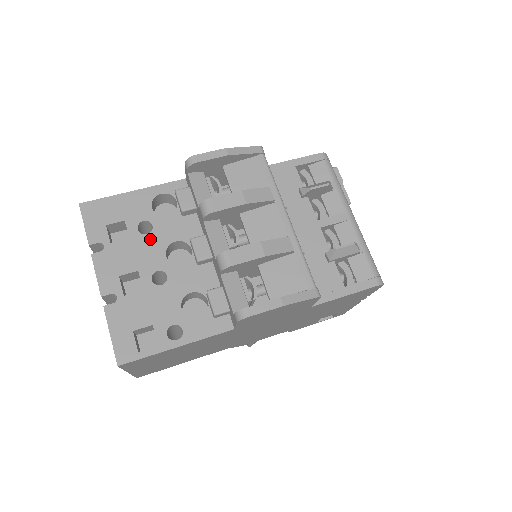
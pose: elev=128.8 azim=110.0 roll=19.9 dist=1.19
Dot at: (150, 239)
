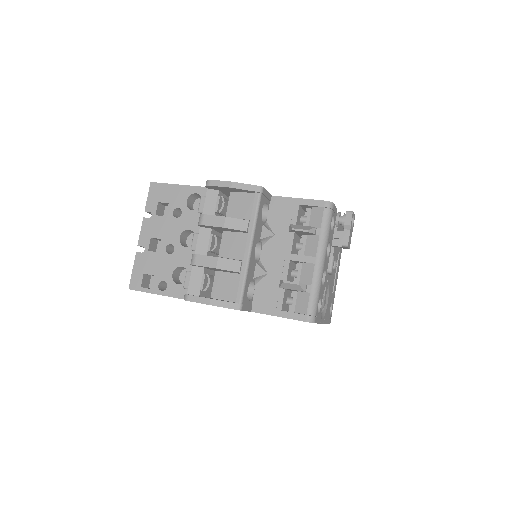
Dot at: (176, 222)
